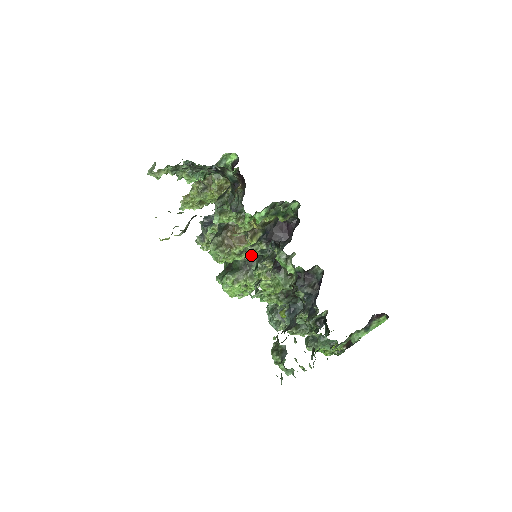
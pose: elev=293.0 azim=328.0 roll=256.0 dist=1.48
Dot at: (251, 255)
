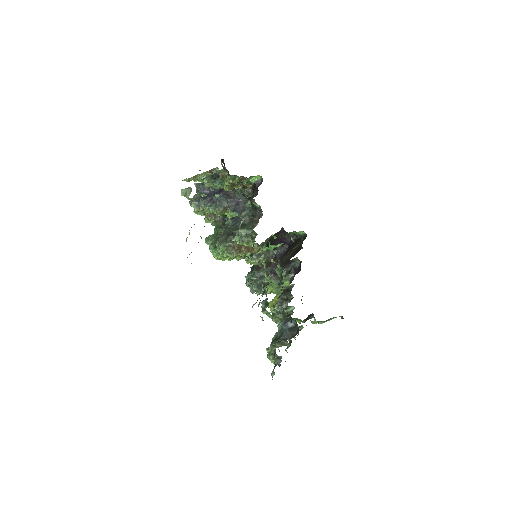
Dot at: occluded
